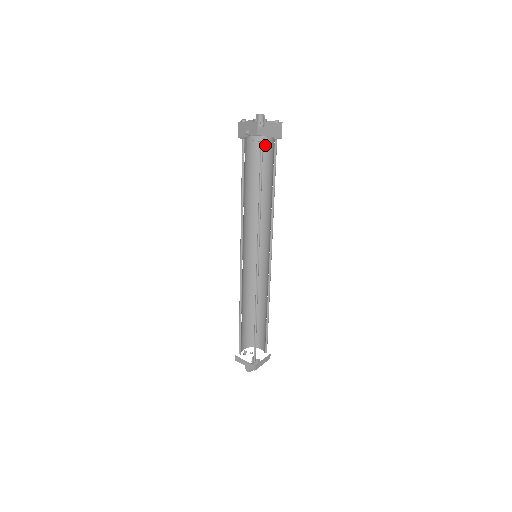
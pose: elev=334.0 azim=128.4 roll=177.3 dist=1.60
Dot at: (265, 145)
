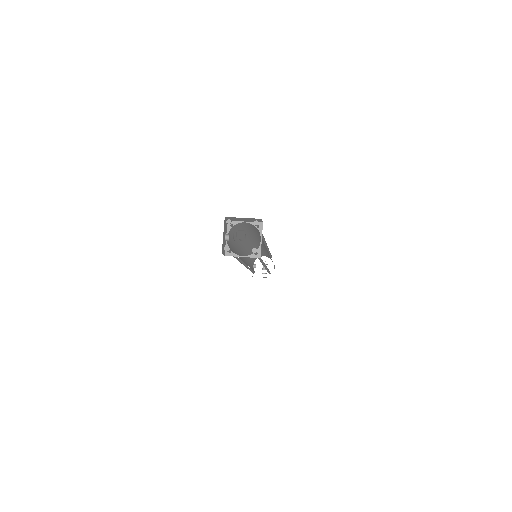
Dot at: (242, 225)
